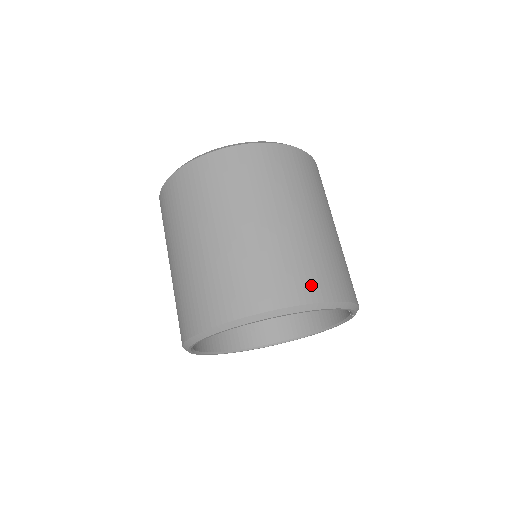
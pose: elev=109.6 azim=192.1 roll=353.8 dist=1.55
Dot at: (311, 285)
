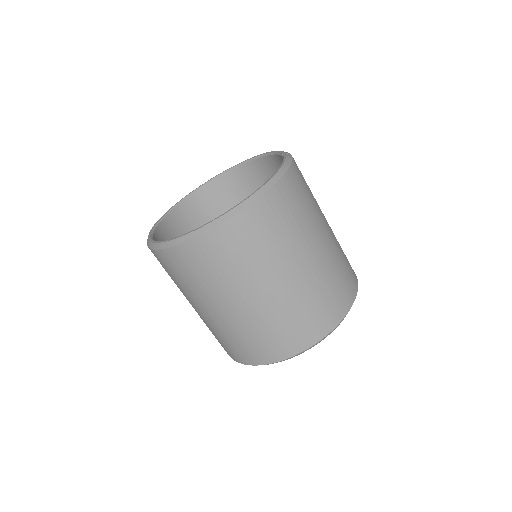
Dot at: (330, 315)
